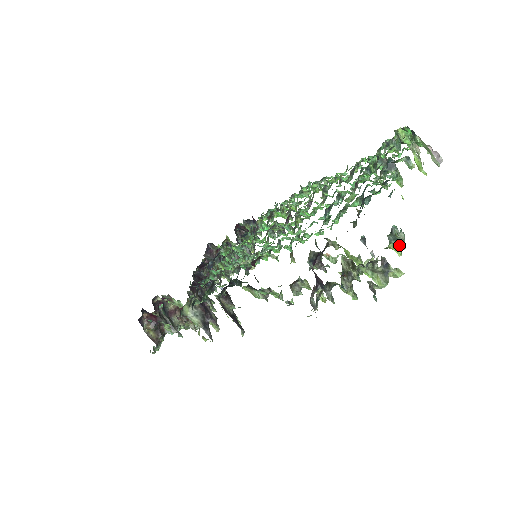
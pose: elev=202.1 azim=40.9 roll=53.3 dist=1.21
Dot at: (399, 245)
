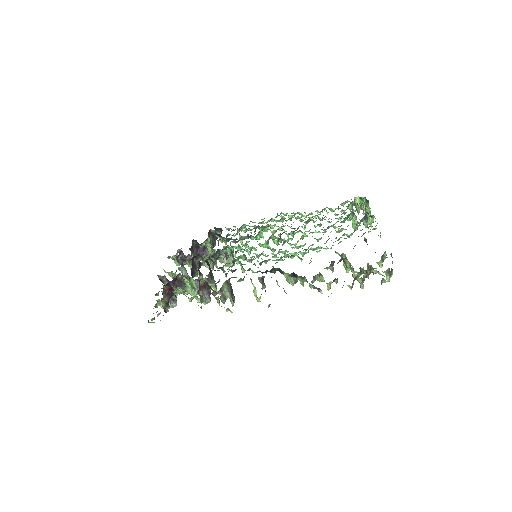
Dot at: (382, 262)
